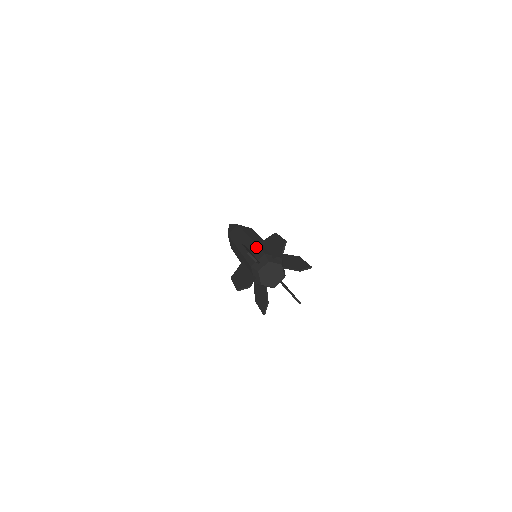
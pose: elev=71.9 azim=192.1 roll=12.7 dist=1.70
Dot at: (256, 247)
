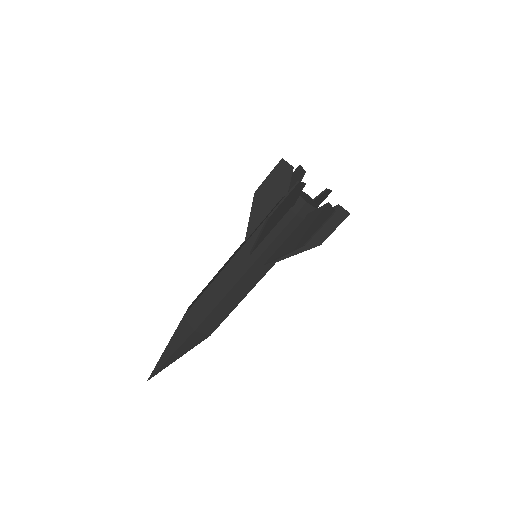
Dot at: occluded
